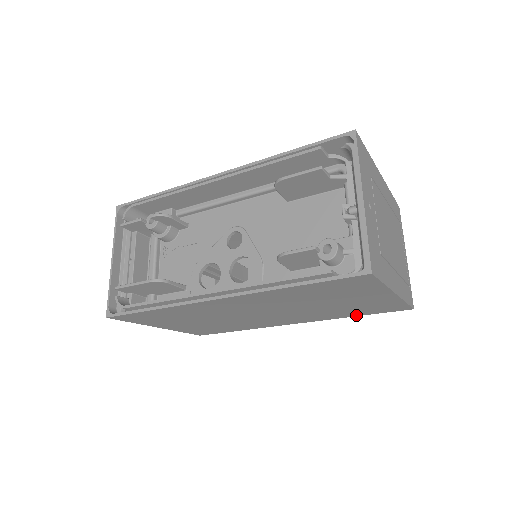
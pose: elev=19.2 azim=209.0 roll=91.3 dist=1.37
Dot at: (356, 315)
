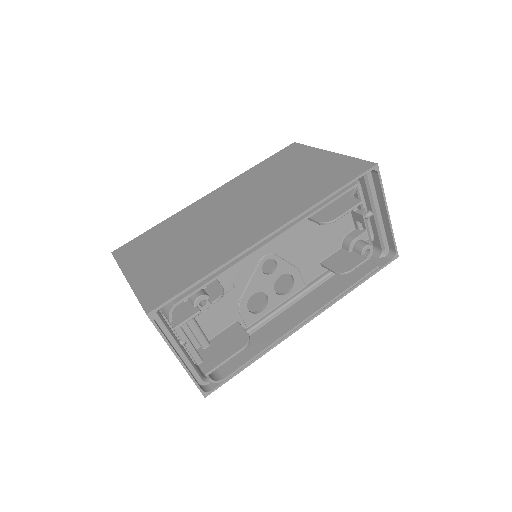
Dot at: occluded
